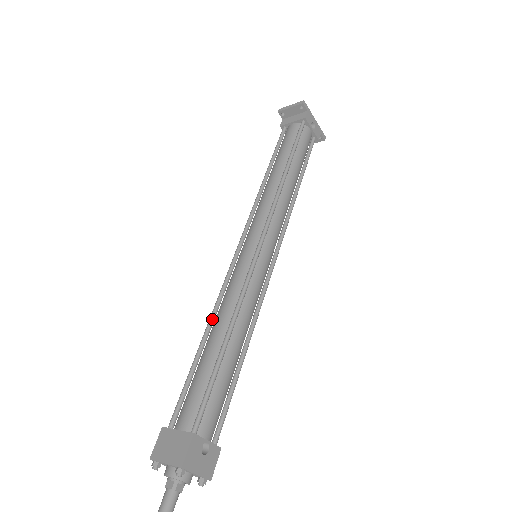
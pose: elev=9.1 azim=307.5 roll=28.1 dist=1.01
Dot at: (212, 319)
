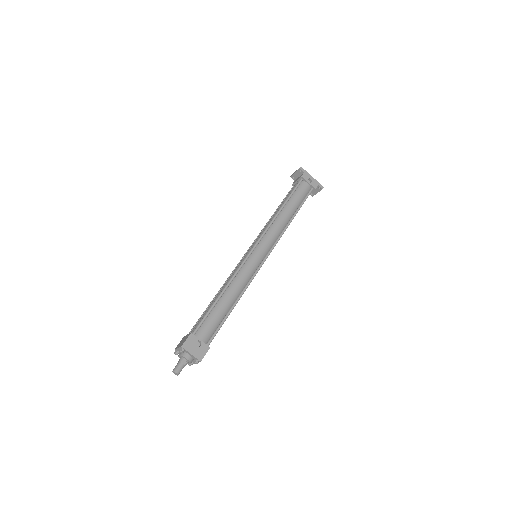
Dot at: occluded
